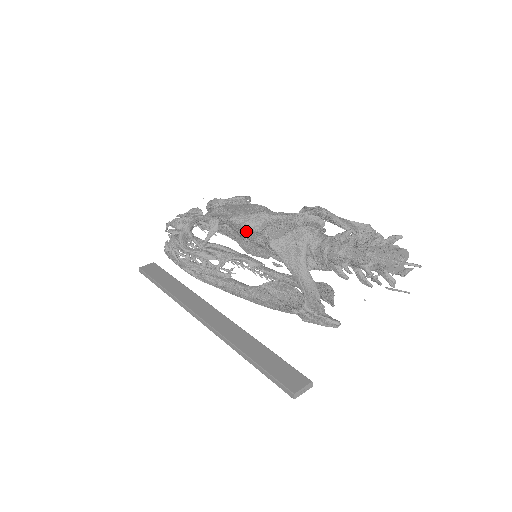
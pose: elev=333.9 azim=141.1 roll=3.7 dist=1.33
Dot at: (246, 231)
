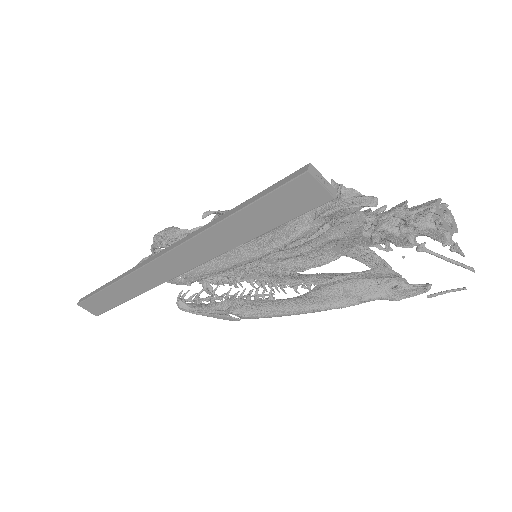
Dot at: occluded
